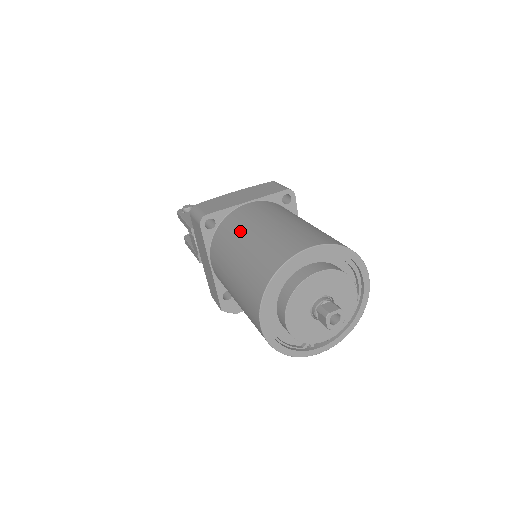
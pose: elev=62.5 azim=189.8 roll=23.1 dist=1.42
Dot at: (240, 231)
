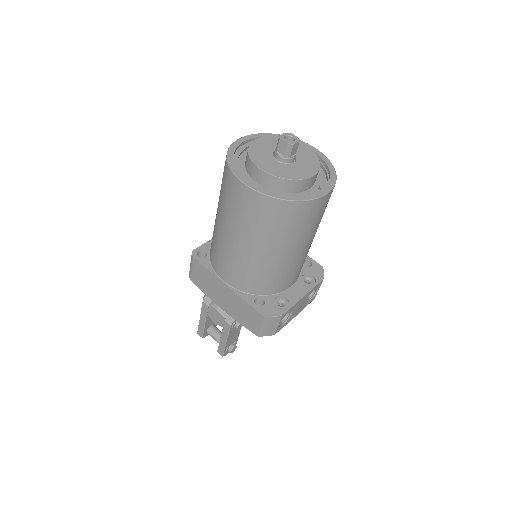
Dot at: occluded
